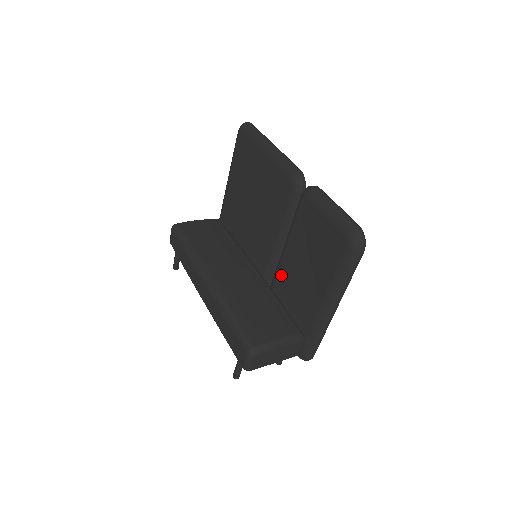
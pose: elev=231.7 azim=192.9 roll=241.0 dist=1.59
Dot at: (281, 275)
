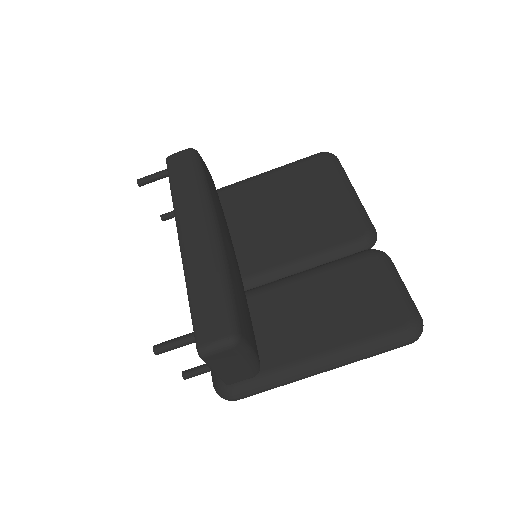
Dot at: (272, 295)
